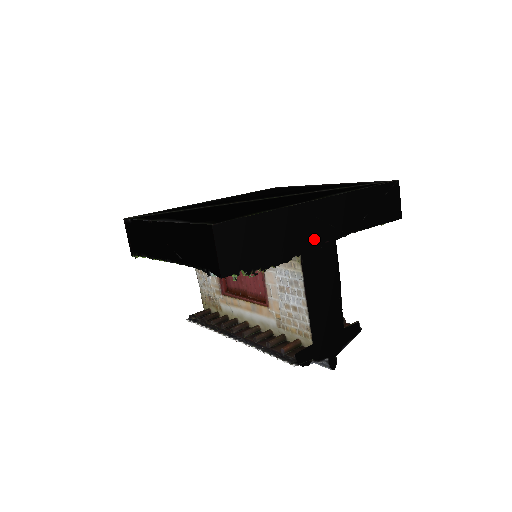
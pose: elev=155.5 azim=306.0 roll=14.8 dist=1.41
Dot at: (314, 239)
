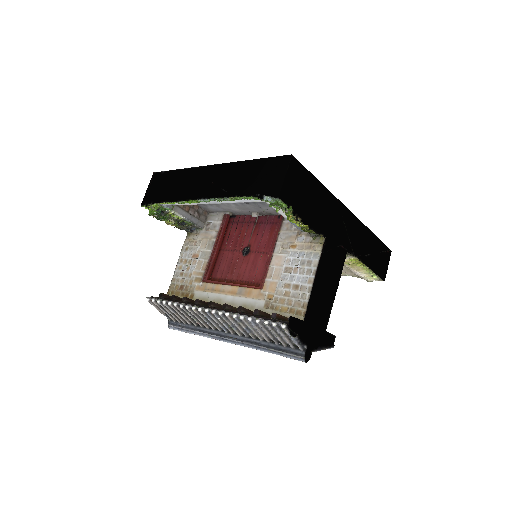
Dot at: (337, 235)
